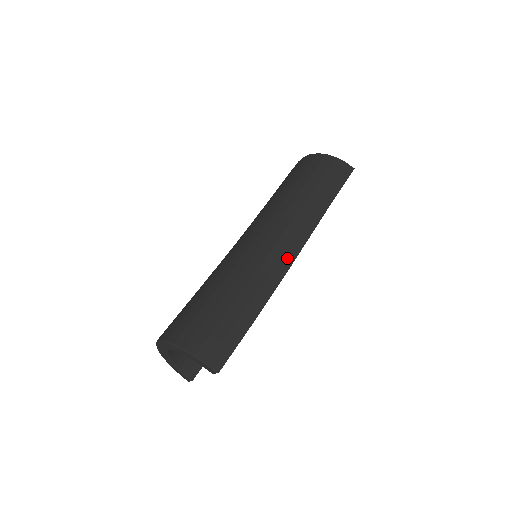
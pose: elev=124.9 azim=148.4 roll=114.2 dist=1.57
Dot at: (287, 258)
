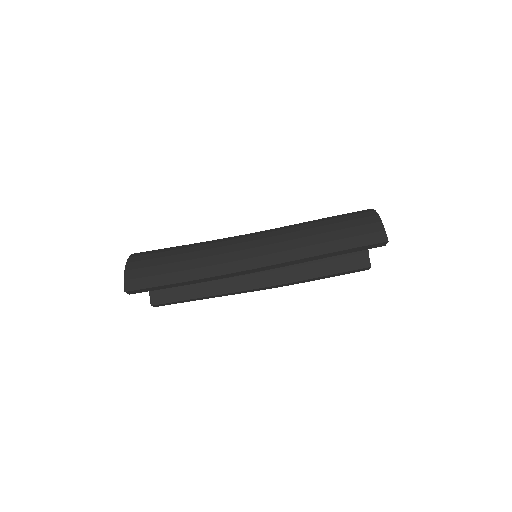
Dot at: (248, 263)
